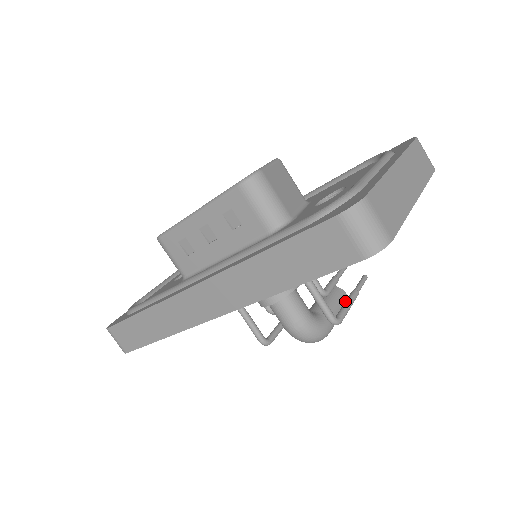
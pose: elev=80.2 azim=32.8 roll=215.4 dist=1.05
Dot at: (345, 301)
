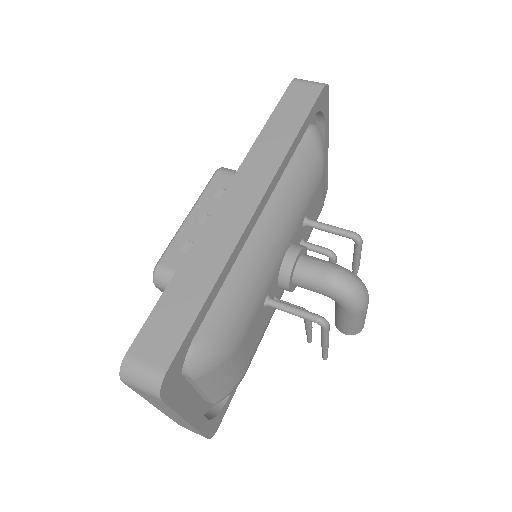
Dot at: occluded
